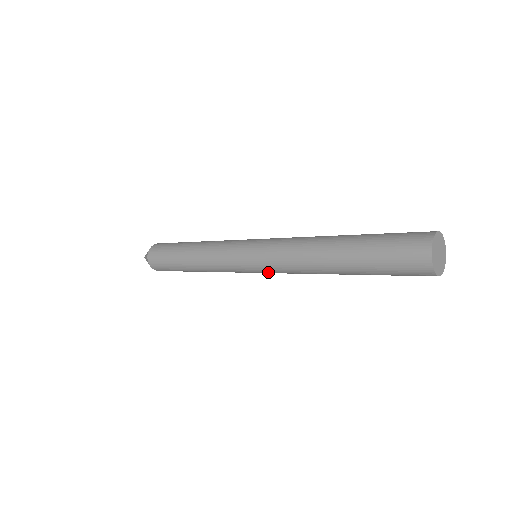
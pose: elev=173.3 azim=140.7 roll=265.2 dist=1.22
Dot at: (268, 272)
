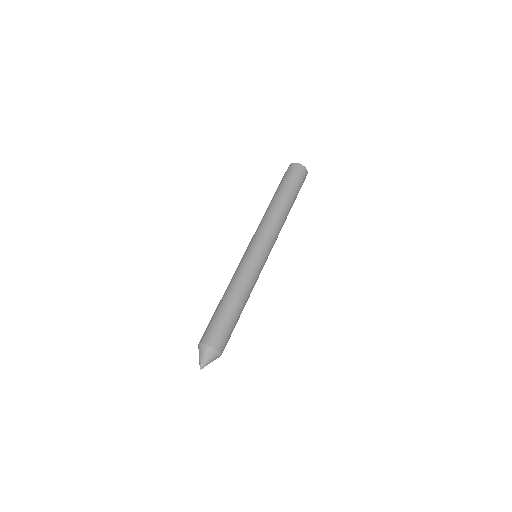
Dot at: (265, 242)
